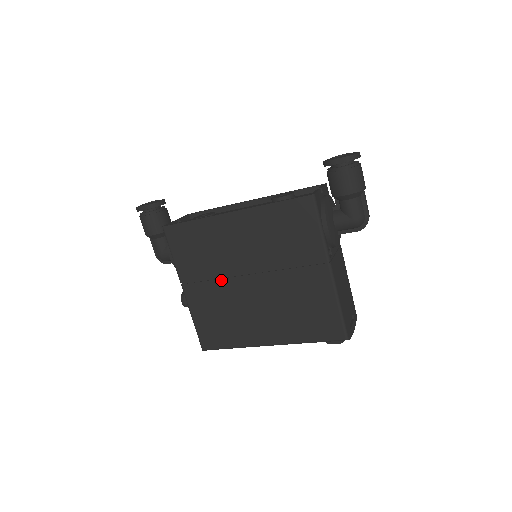
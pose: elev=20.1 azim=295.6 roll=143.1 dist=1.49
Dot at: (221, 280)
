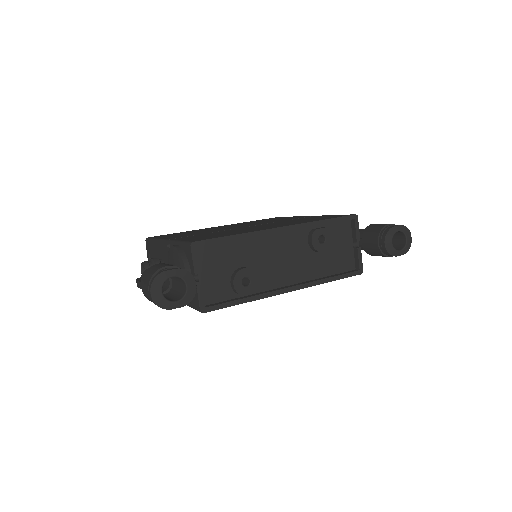
Dot at: occluded
